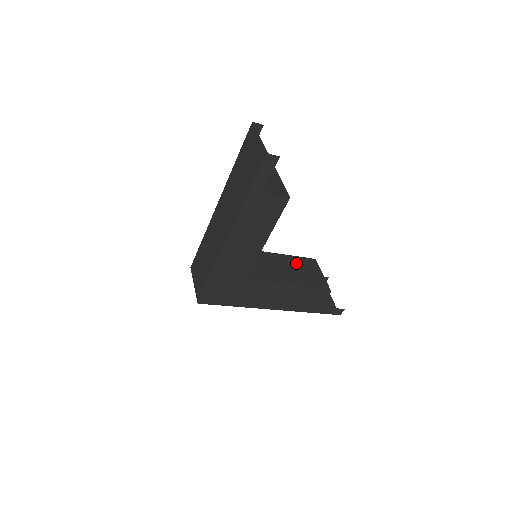
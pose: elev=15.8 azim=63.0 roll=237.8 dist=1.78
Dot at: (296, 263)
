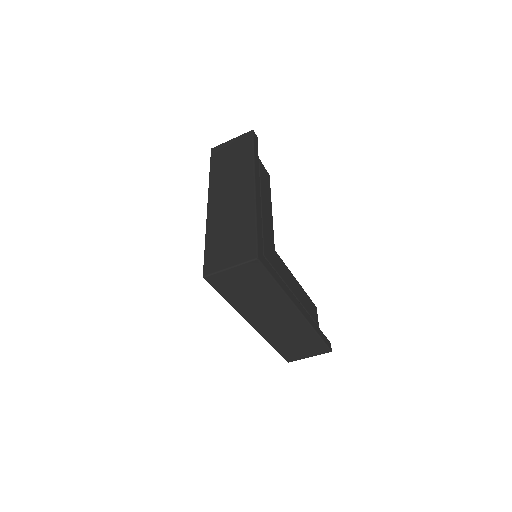
Dot at: occluded
